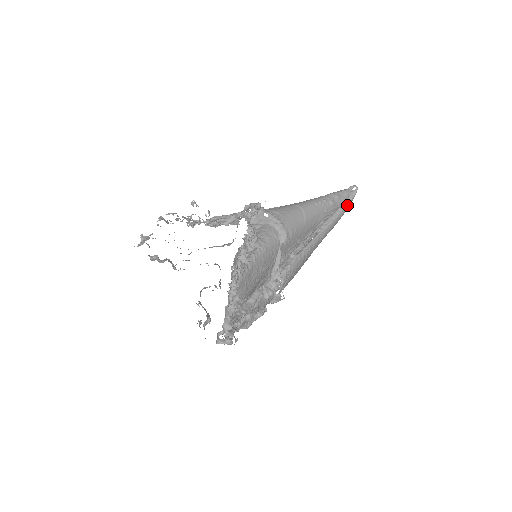
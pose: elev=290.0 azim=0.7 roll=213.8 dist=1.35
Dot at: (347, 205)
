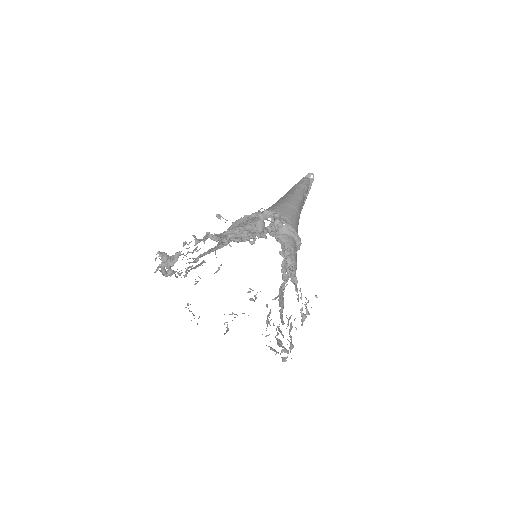
Dot at: (308, 193)
